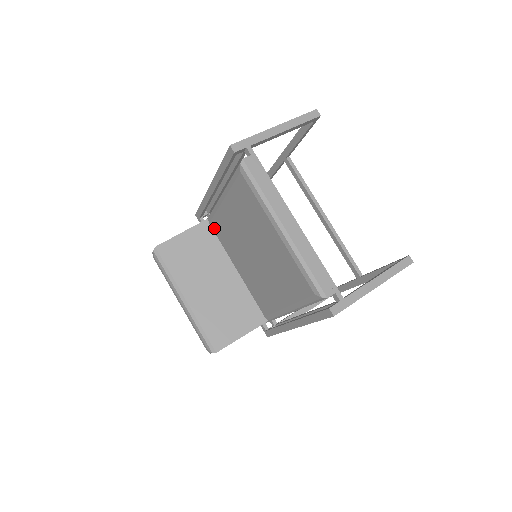
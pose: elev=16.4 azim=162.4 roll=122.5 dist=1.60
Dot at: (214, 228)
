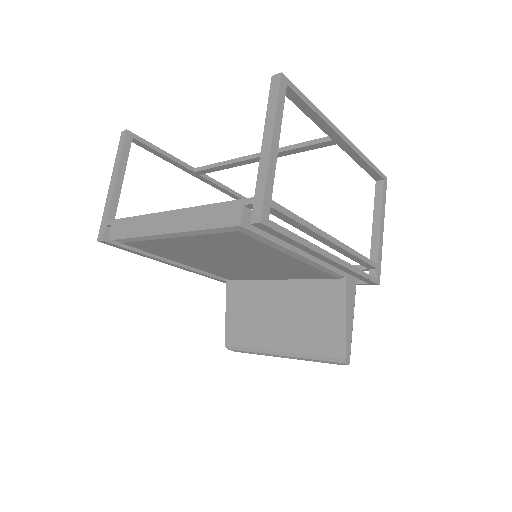
Dot at: (233, 279)
